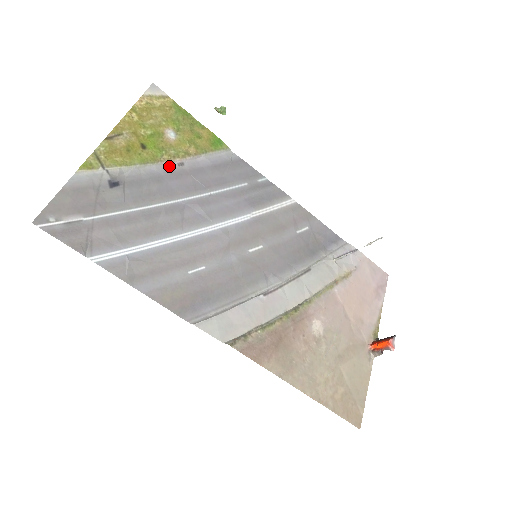
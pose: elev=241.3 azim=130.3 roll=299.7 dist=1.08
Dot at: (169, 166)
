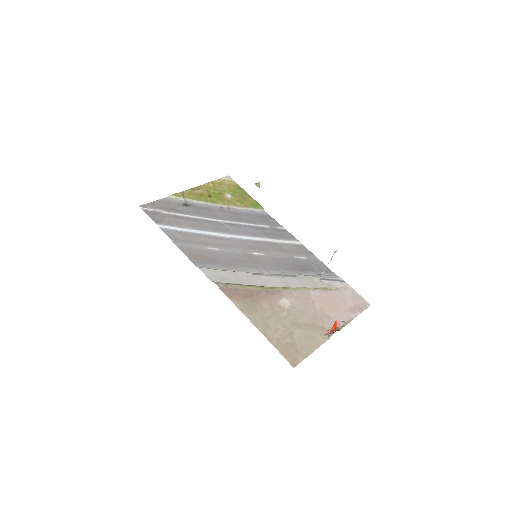
Dot at: (221, 207)
